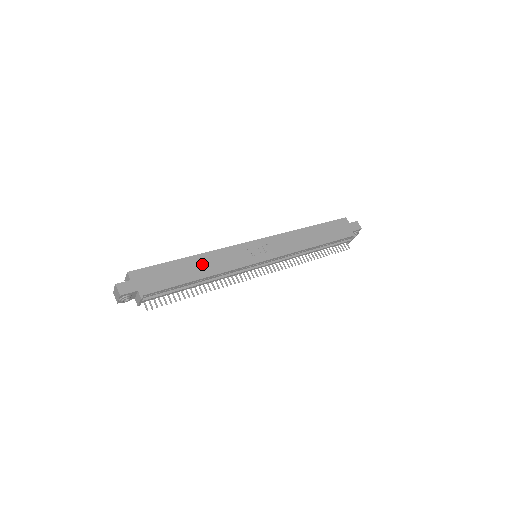
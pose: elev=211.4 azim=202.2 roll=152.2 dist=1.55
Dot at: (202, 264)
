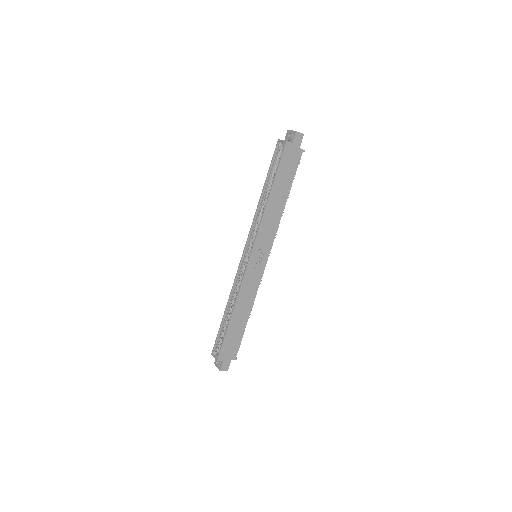
Dot at: (241, 310)
